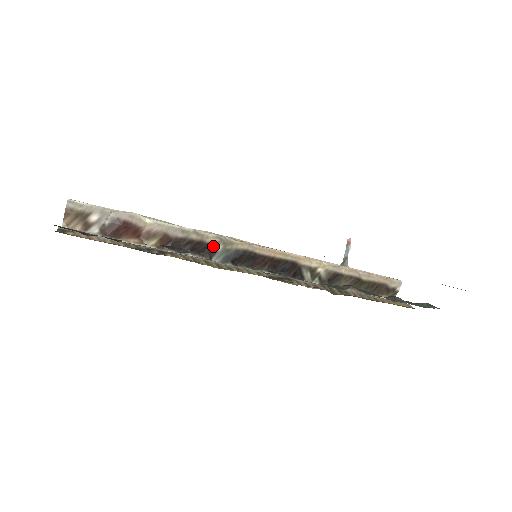
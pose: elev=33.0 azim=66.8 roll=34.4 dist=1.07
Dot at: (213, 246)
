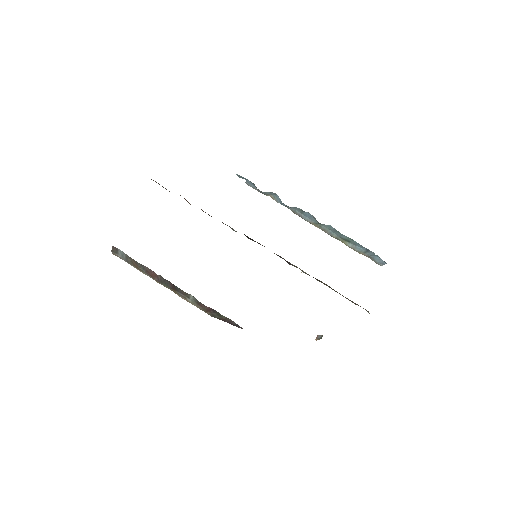
Dot at: (230, 227)
